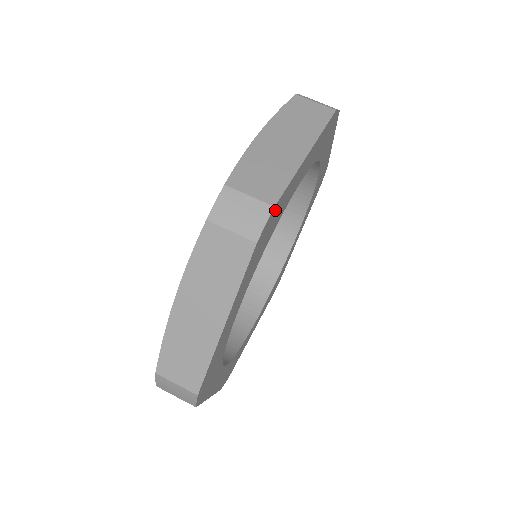
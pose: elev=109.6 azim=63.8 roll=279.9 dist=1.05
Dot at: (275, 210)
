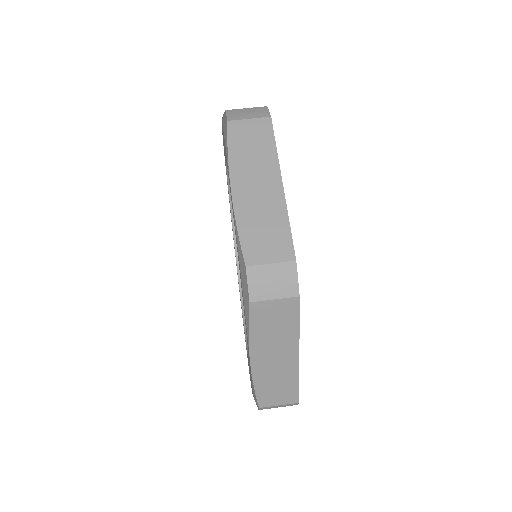
Dot at: occluded
